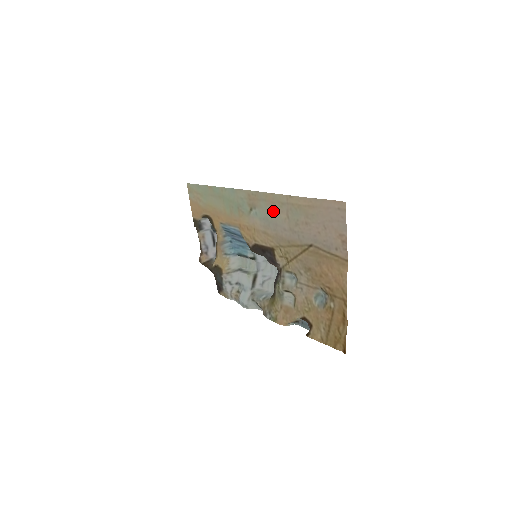
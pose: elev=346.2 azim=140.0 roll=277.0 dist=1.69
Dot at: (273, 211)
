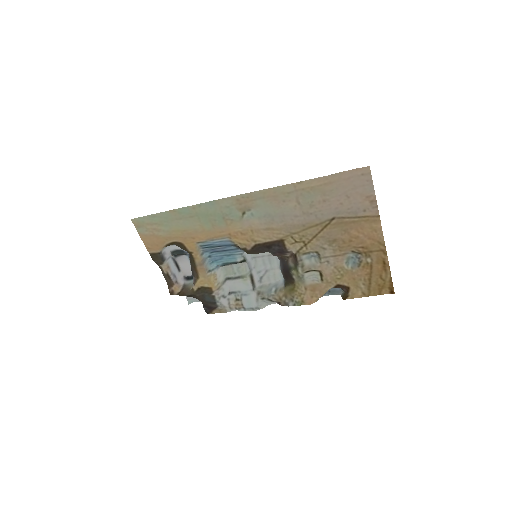
Dot at: (277, 204)
